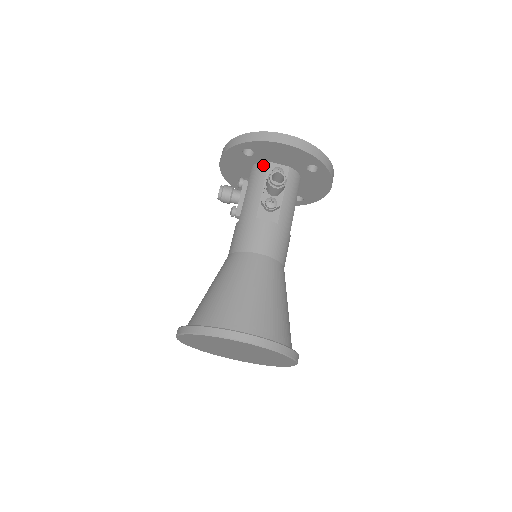
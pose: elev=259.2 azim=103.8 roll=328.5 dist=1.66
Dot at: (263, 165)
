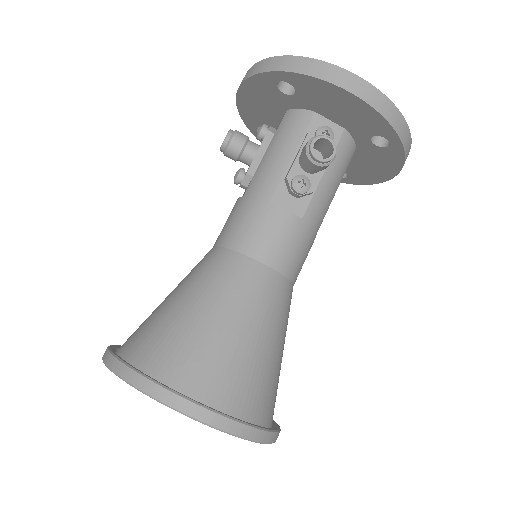
Dot at: (304, 115)
